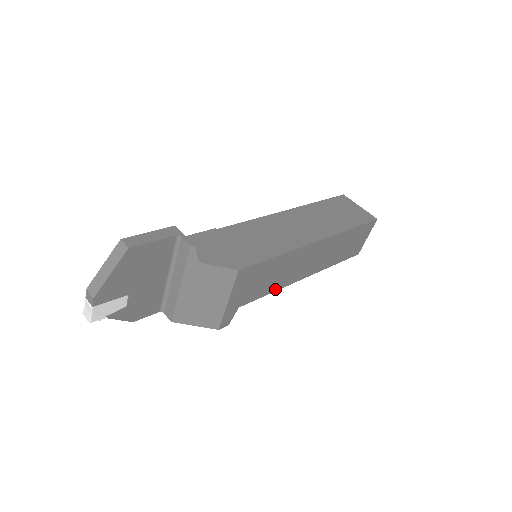
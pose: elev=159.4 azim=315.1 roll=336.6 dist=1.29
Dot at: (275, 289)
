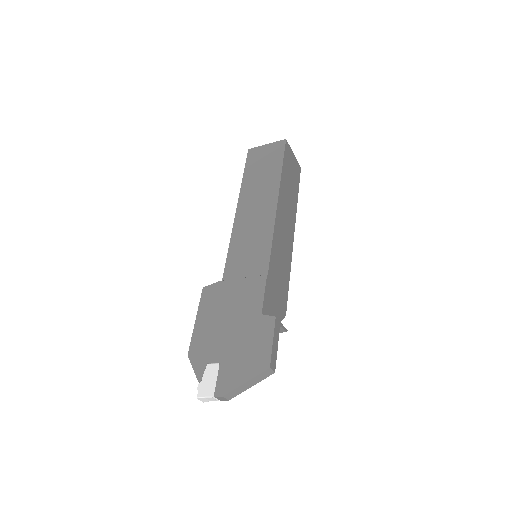
Dot at: occluded
